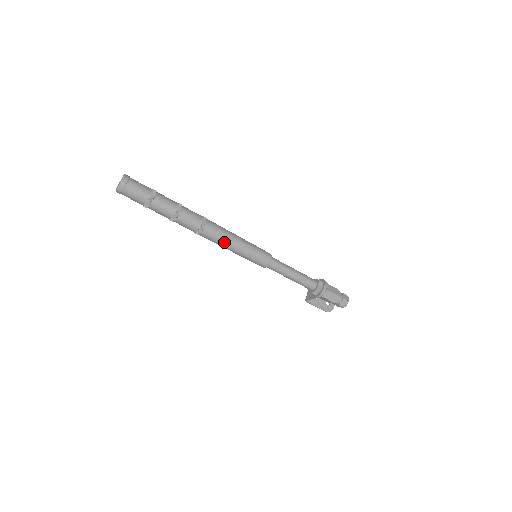
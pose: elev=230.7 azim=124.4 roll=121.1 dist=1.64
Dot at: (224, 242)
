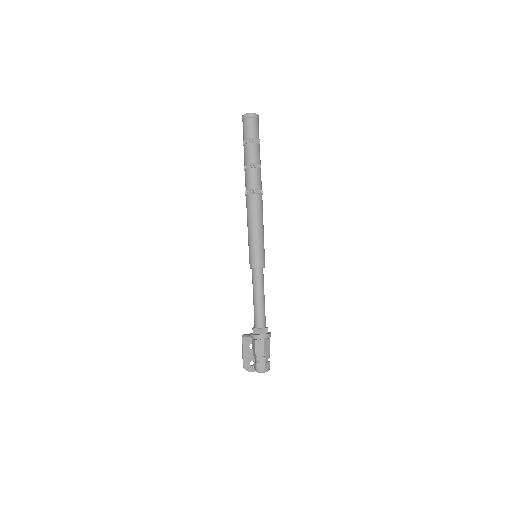
Dot at: (252, 217)
